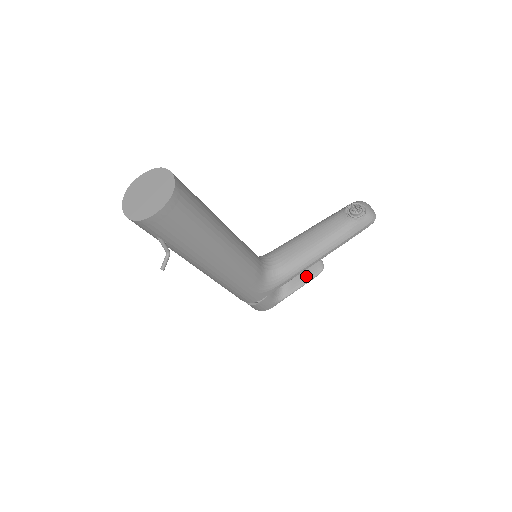
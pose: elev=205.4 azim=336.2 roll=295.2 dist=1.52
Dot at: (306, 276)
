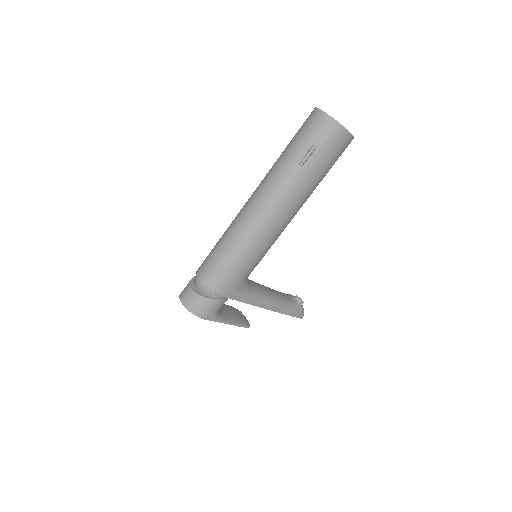
Dot at: (238, 320)
